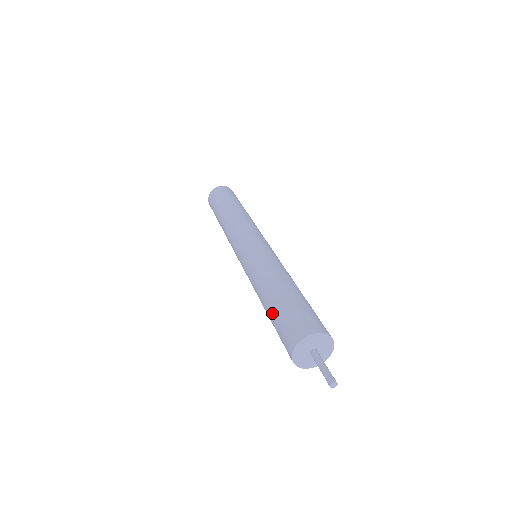
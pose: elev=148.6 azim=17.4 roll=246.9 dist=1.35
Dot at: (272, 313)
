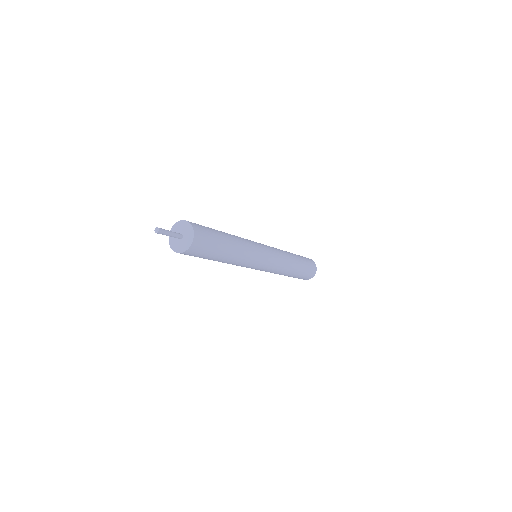
Dot at: occluded
